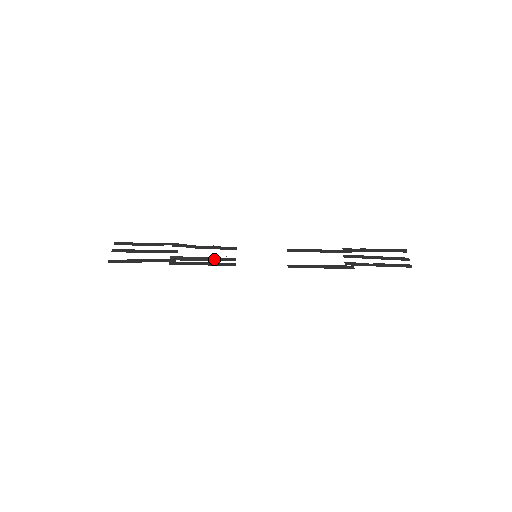
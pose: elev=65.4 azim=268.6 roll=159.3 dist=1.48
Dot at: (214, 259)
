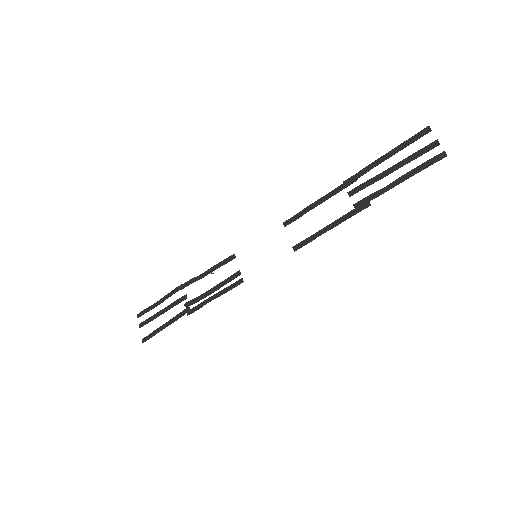
Dot at: (220, 285)
